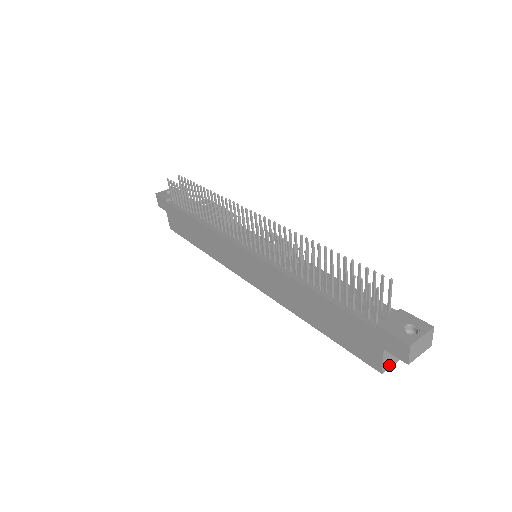
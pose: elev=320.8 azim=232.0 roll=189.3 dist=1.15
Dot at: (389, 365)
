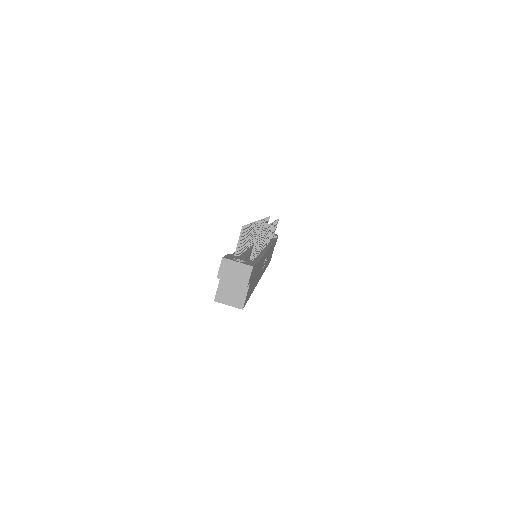
Dot at: (224, 300)
